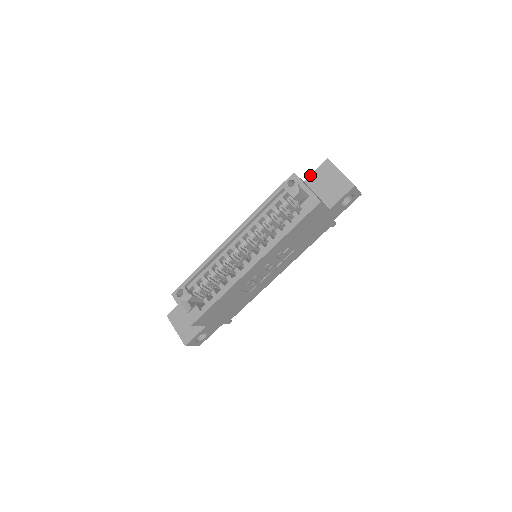
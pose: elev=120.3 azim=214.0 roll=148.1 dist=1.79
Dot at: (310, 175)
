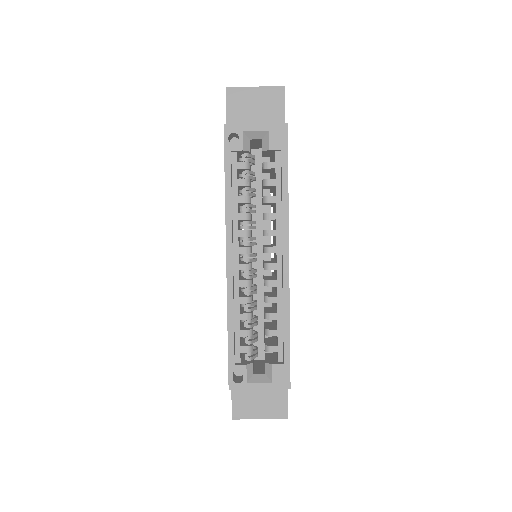
Dot at: (226, 121)
